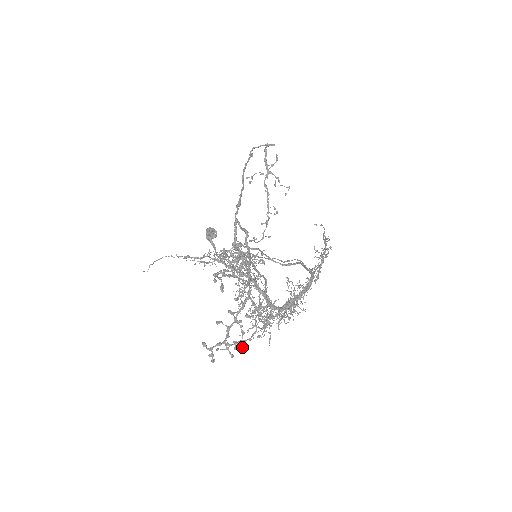
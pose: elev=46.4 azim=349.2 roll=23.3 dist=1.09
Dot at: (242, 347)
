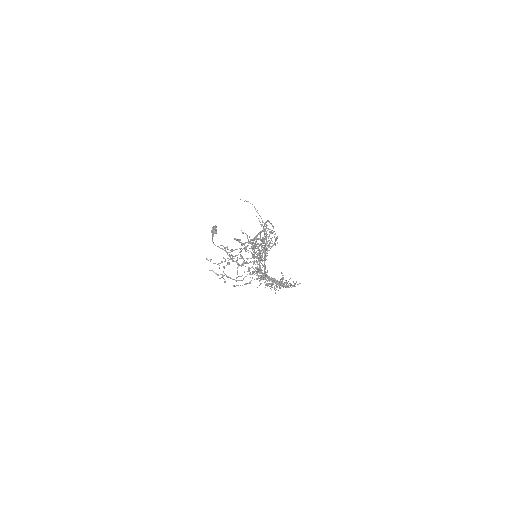
Dot at: occluded
